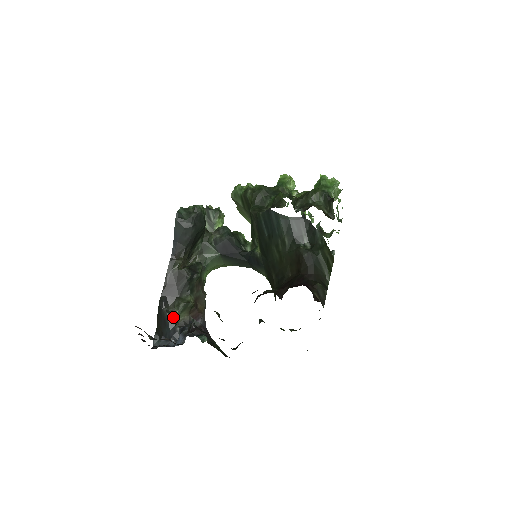
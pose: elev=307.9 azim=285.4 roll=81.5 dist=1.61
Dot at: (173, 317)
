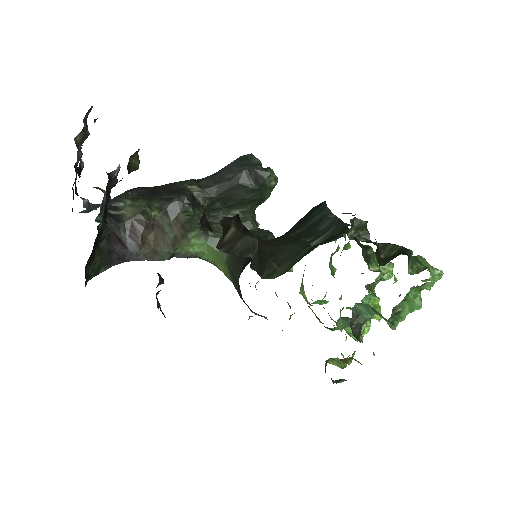
Dot at: (121, 199)
